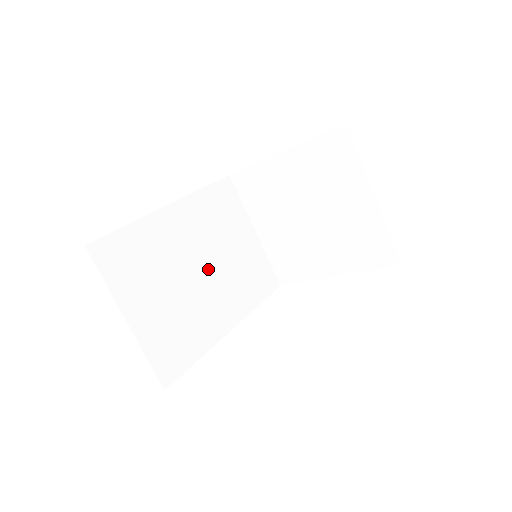
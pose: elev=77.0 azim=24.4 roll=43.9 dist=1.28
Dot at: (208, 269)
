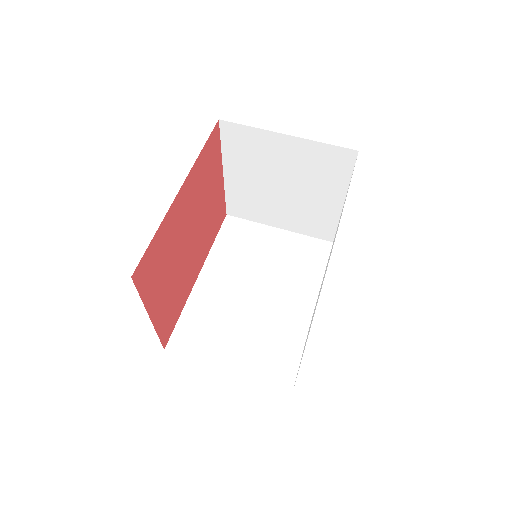
Dot at: (261, 287)
